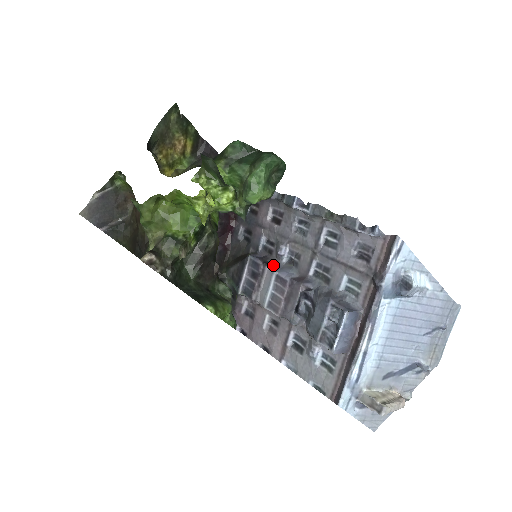
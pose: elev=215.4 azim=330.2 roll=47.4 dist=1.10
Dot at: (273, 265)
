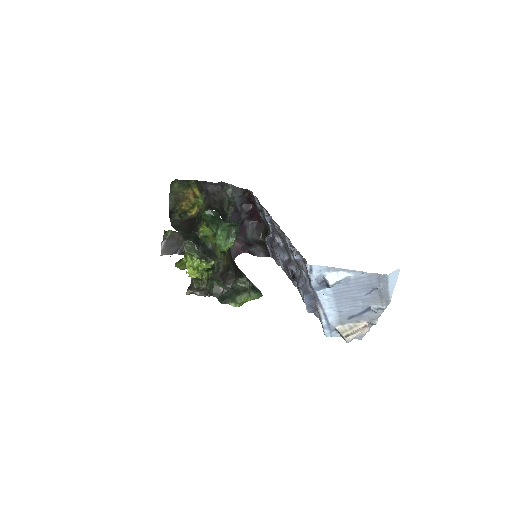
Dot at: (277, 247)
